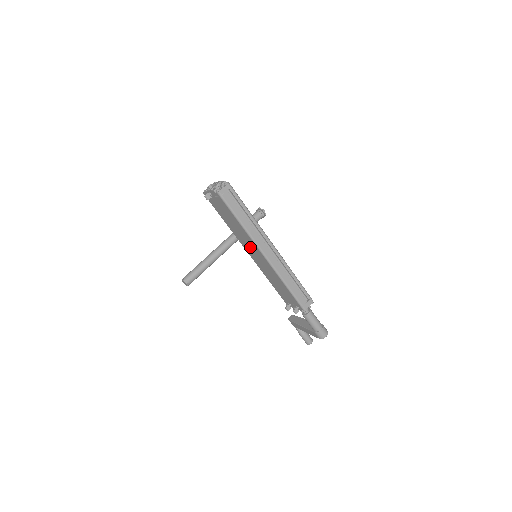
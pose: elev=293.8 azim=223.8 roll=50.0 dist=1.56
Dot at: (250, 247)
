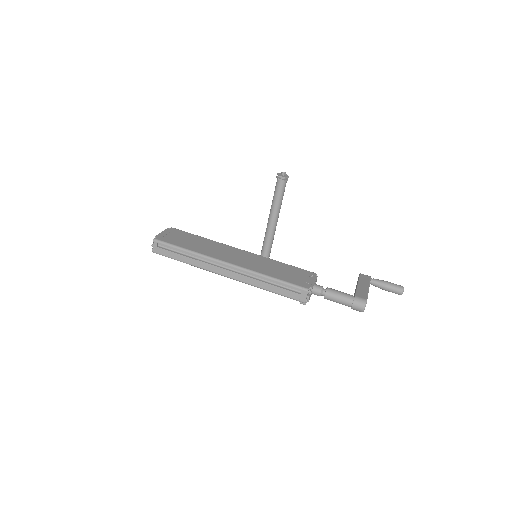
Dot at: occluded
